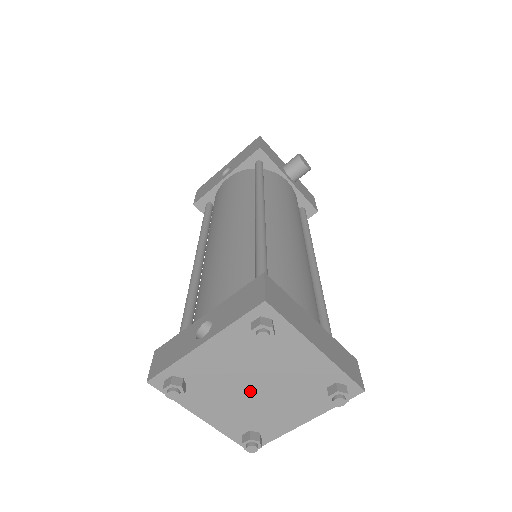
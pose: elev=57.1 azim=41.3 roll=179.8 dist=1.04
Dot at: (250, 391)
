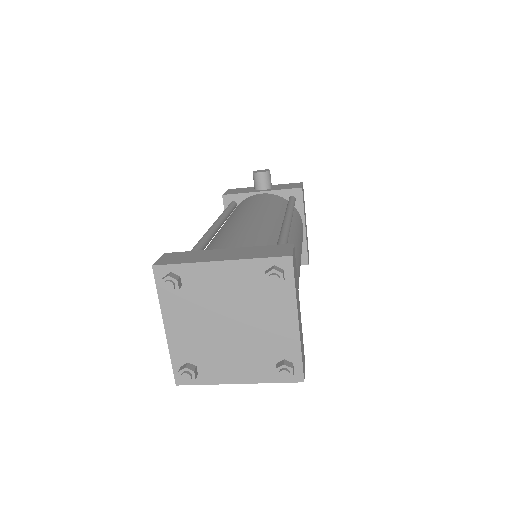
Dot at: (231, 333)
